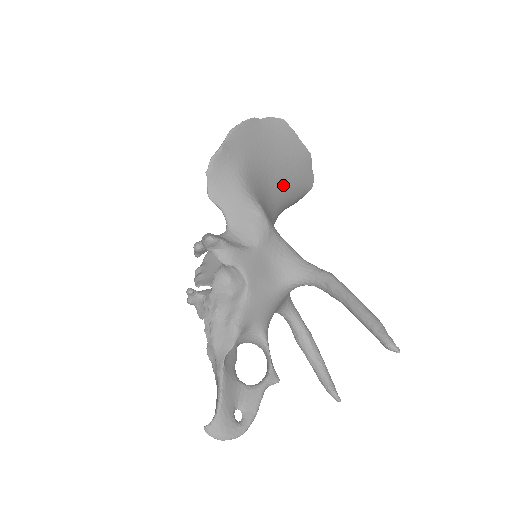
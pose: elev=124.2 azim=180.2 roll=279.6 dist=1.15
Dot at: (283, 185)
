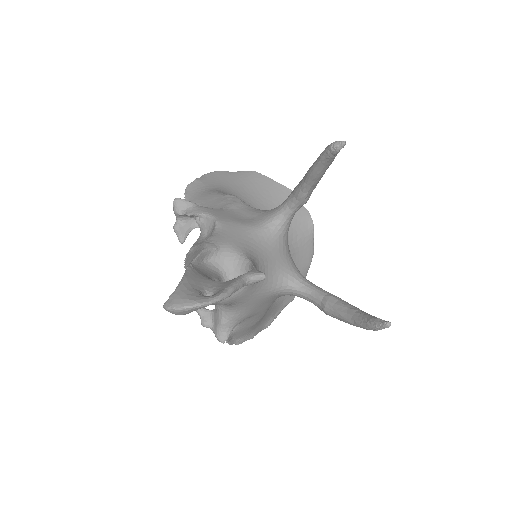
Dot at: occluded
